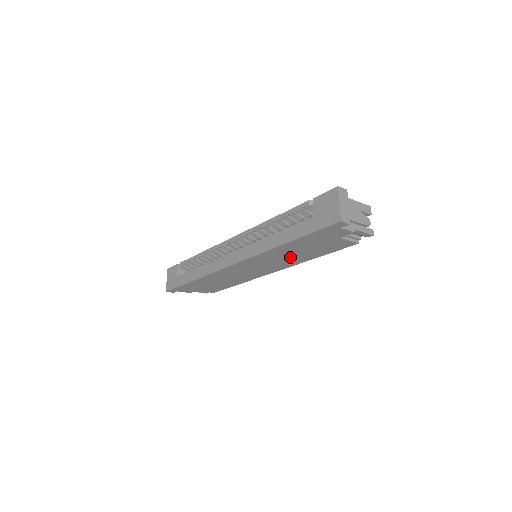
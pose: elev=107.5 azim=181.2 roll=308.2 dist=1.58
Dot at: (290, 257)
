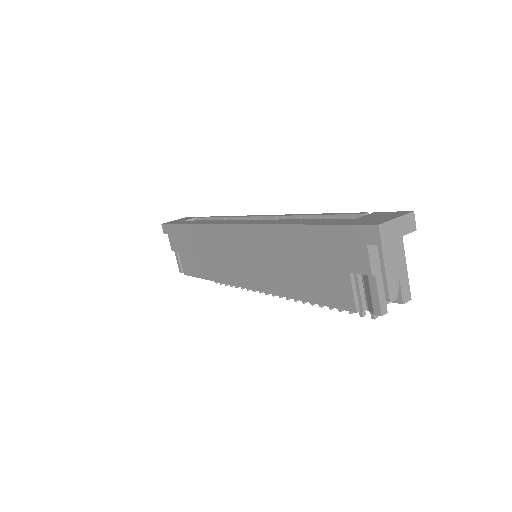
Dot at: (281, 267)
